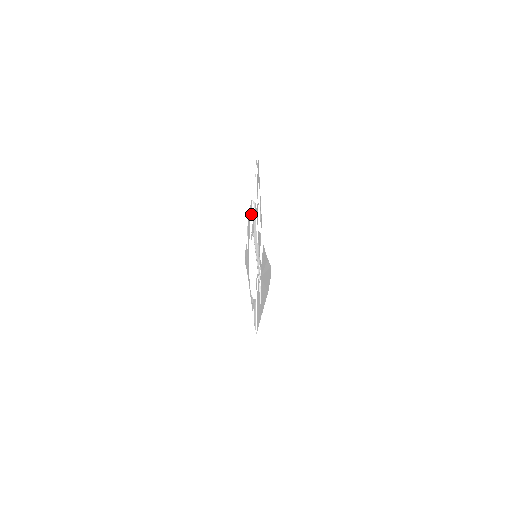
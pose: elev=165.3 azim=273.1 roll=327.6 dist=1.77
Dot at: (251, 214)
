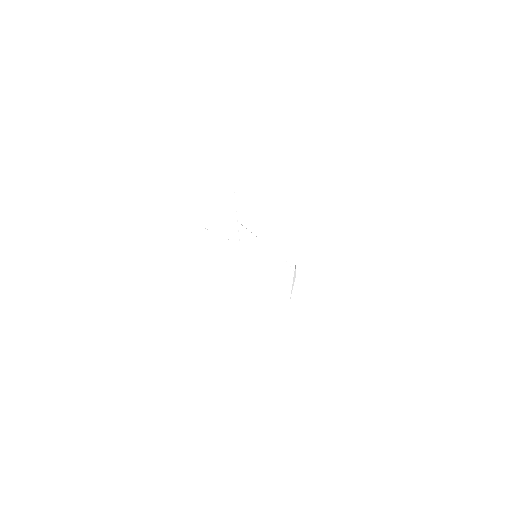
Dot at: occluded
